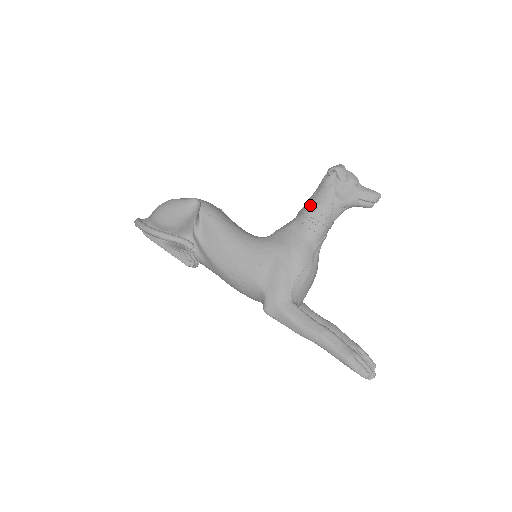
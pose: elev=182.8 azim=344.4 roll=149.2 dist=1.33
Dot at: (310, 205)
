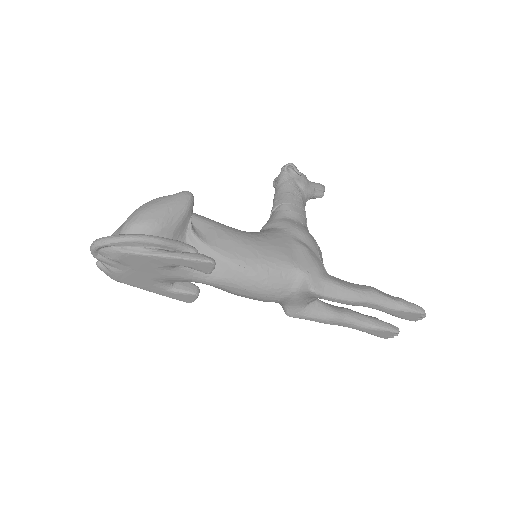
Dot at: (284, 196)
